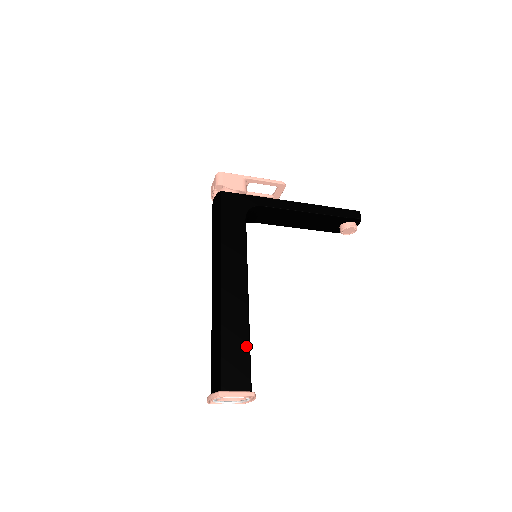
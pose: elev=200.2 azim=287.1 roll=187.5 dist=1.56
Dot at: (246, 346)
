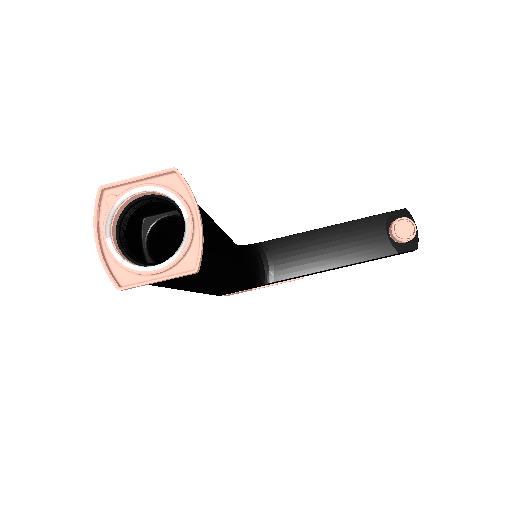
Dot at: occluded
